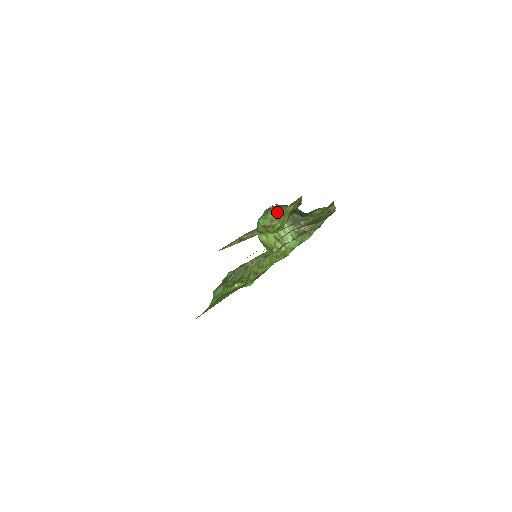
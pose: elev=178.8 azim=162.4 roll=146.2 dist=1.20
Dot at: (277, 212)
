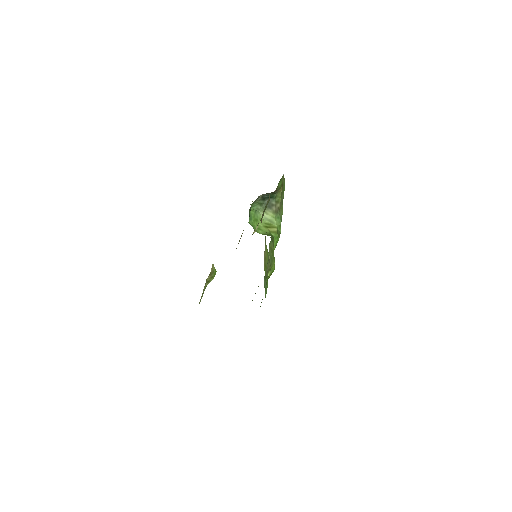
Dot at: (253, 210)
